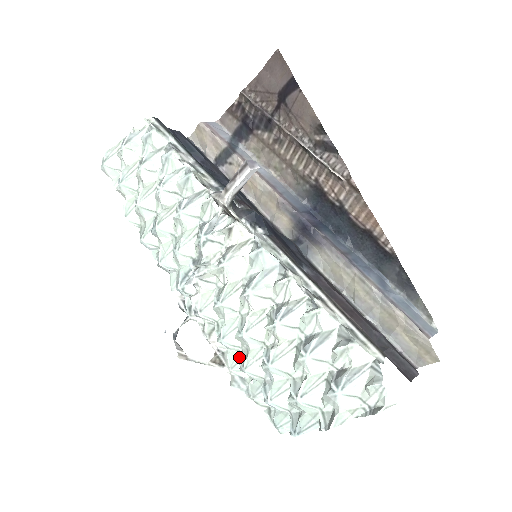
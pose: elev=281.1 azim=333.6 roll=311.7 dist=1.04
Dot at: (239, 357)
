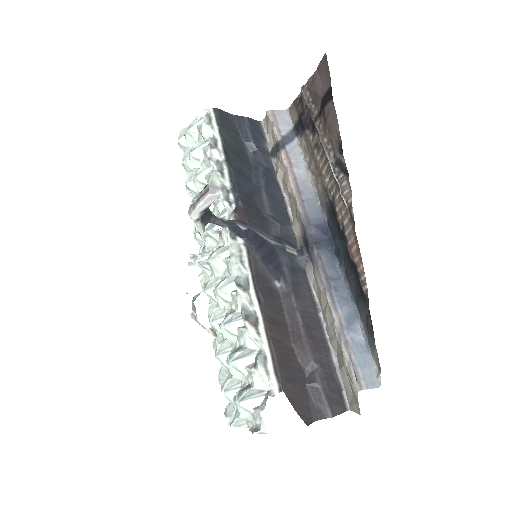
Dot at: occluded
